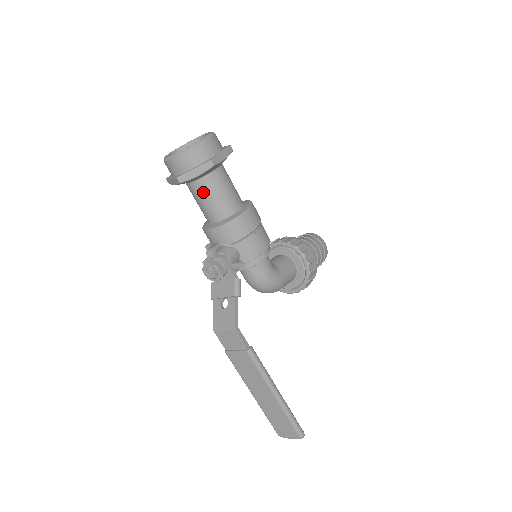
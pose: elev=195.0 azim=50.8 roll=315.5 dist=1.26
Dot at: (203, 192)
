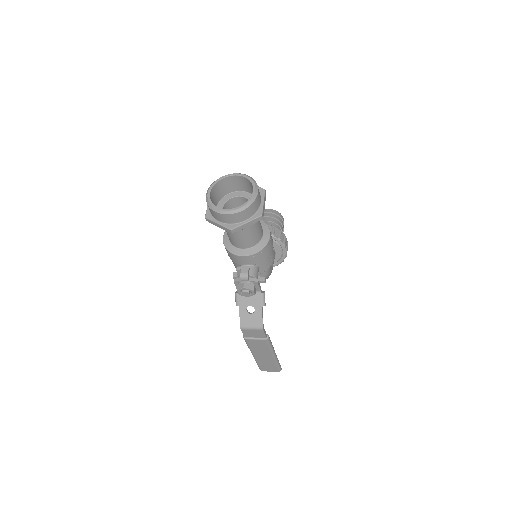
Dot at: (242, 231)
